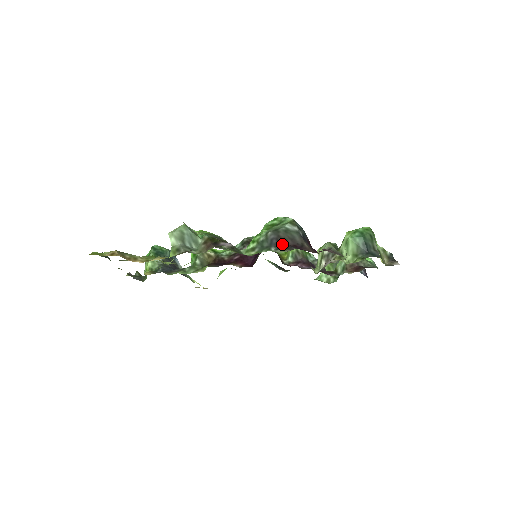
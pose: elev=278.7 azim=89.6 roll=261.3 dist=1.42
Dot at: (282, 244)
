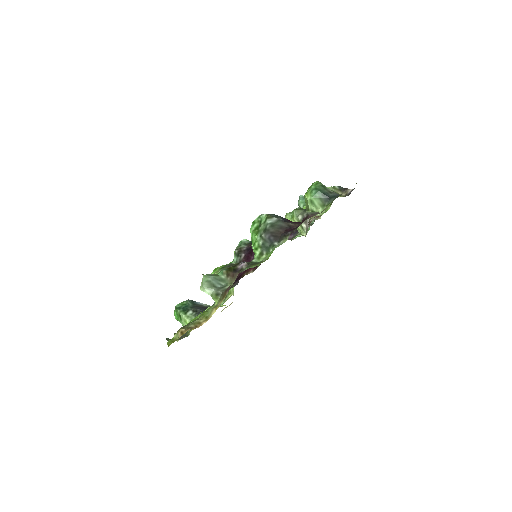
Dot at: (278, 236)
